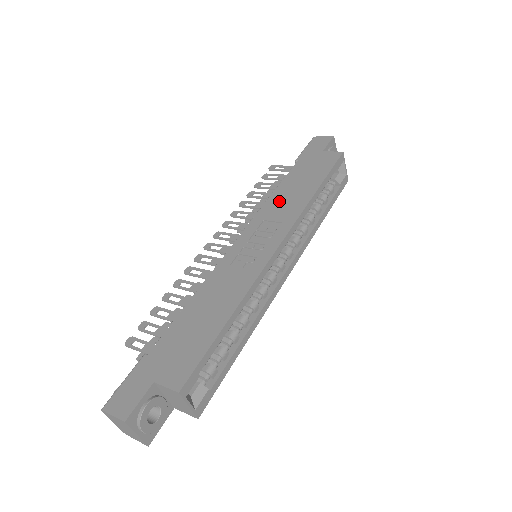
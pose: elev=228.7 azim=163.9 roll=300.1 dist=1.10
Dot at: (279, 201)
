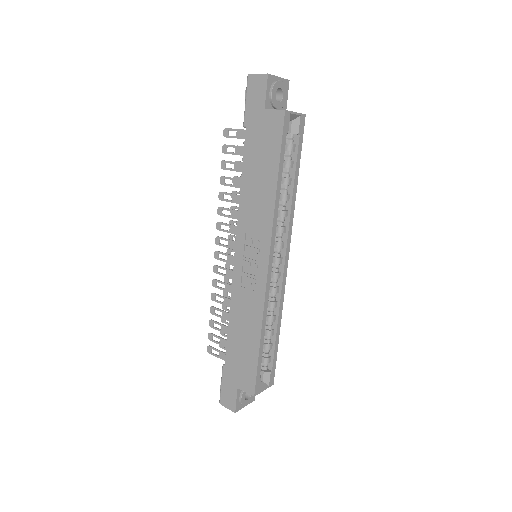
Dot at: (250, 202)
